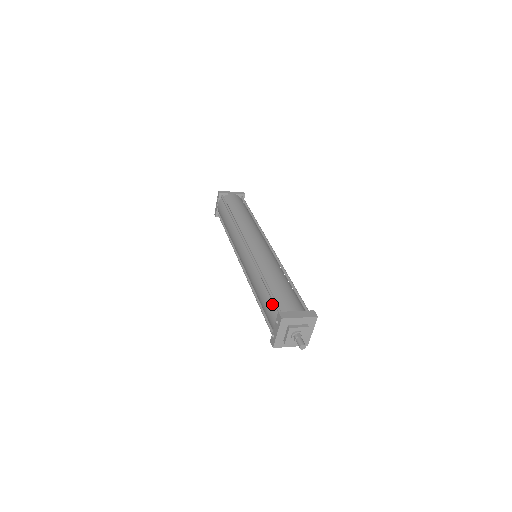
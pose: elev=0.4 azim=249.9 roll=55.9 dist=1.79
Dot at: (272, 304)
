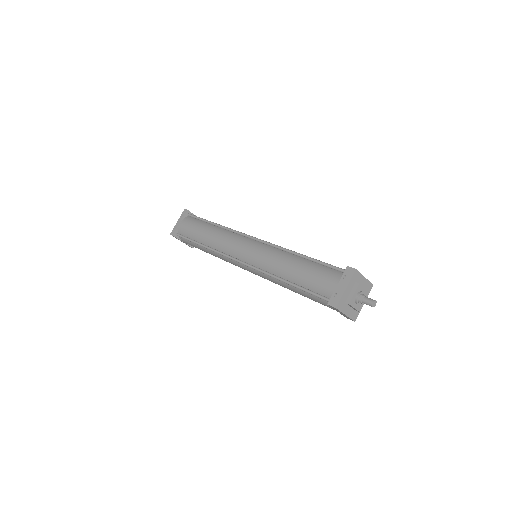
Dot at: (325, 268)
